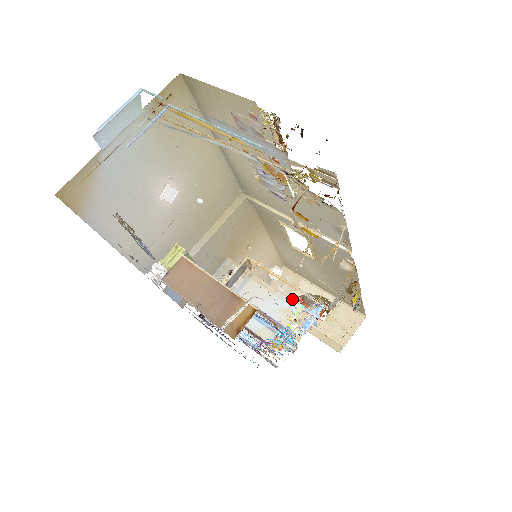
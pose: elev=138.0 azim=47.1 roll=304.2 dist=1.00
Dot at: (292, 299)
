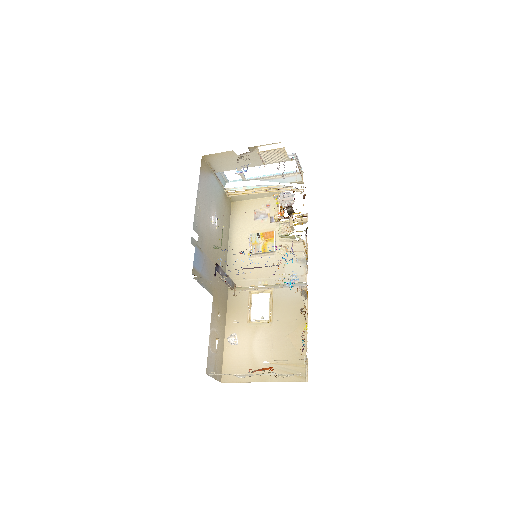
Dot at: occluded
